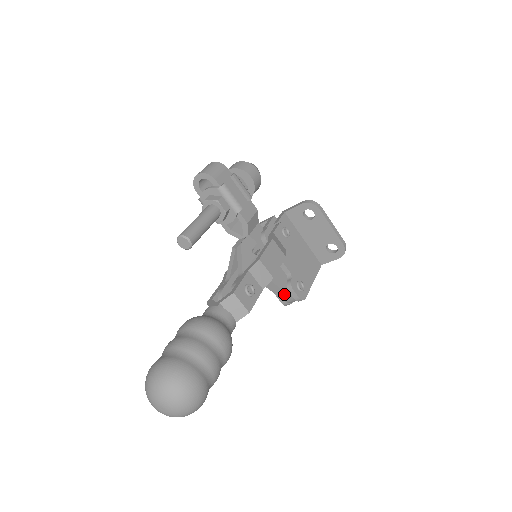
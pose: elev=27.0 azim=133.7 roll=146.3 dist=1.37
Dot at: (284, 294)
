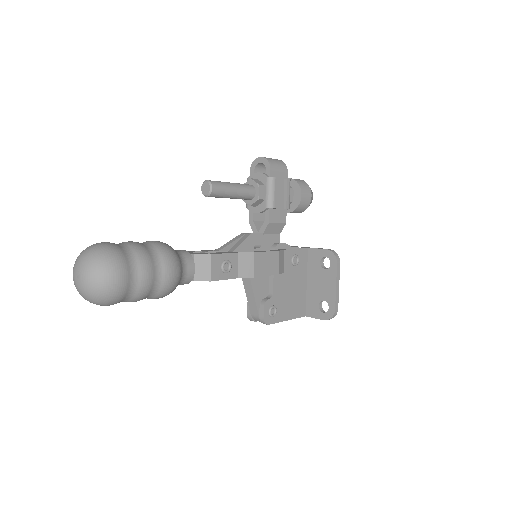
Dot at: (254, 305)
